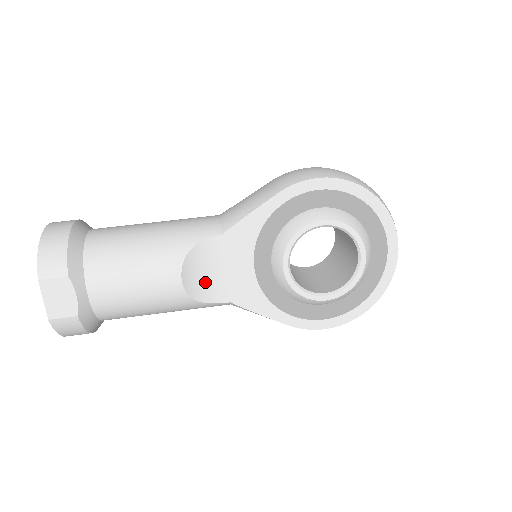
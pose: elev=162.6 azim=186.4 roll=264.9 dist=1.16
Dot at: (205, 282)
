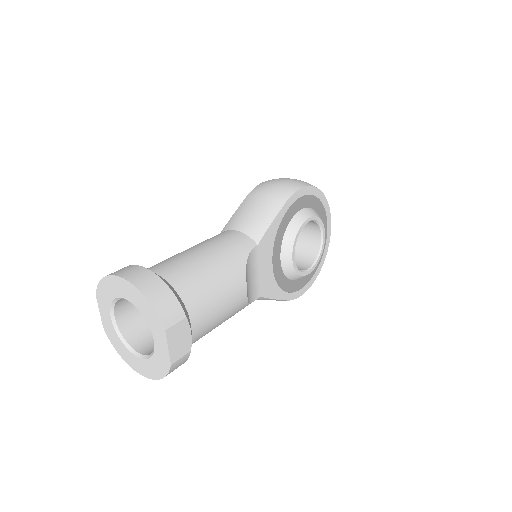
Dot at: (250, 286)
